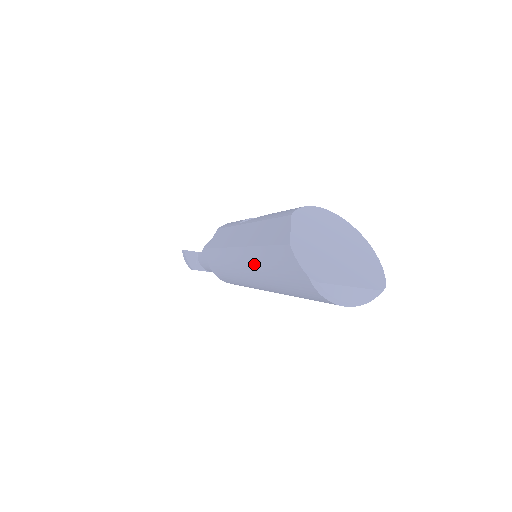
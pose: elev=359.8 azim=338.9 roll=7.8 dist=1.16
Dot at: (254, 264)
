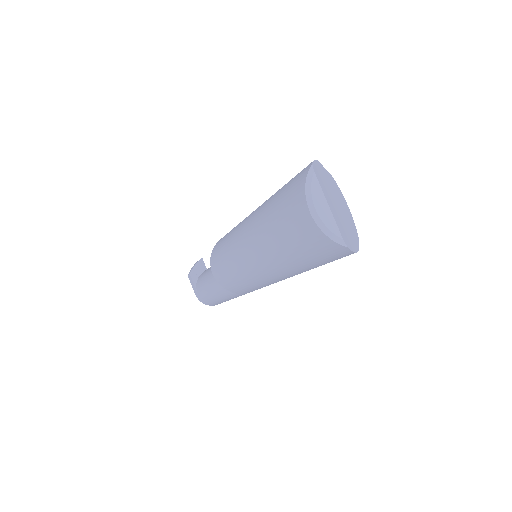
Dot at: occluded
